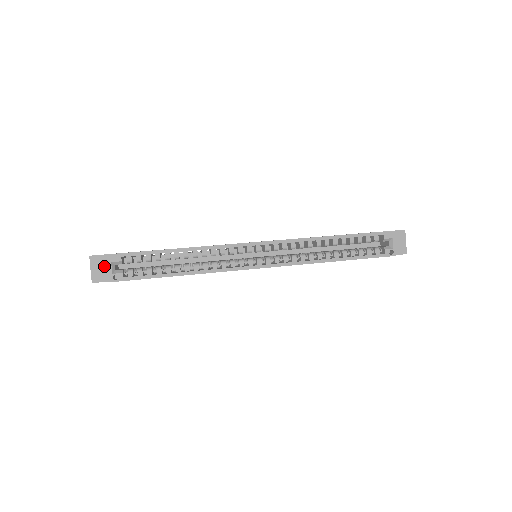
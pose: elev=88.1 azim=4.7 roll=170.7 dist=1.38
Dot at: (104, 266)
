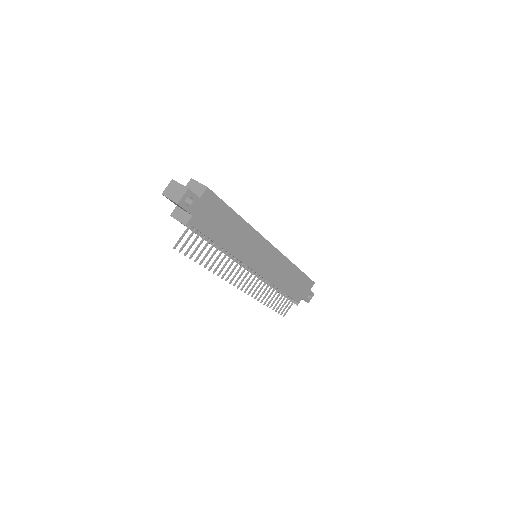
Dot at: occluded
